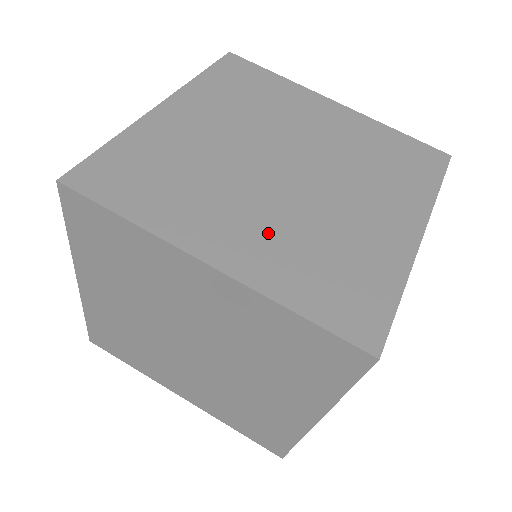
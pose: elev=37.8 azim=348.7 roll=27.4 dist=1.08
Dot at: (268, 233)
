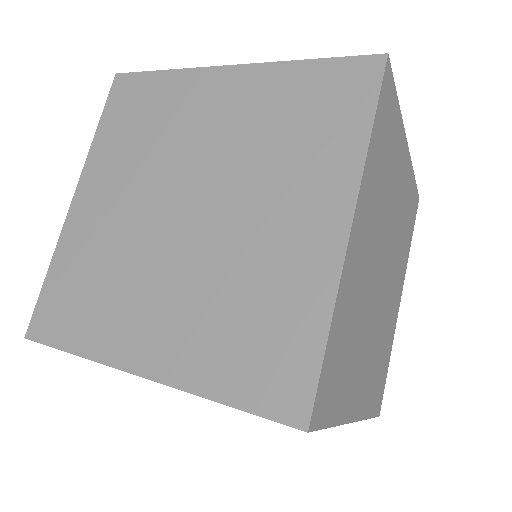
Dot at: (371, 363)
